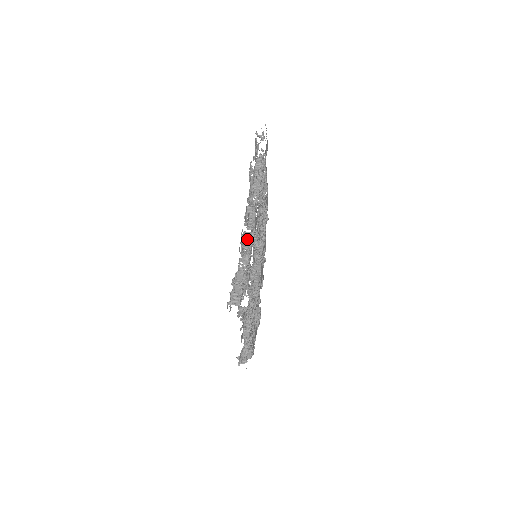
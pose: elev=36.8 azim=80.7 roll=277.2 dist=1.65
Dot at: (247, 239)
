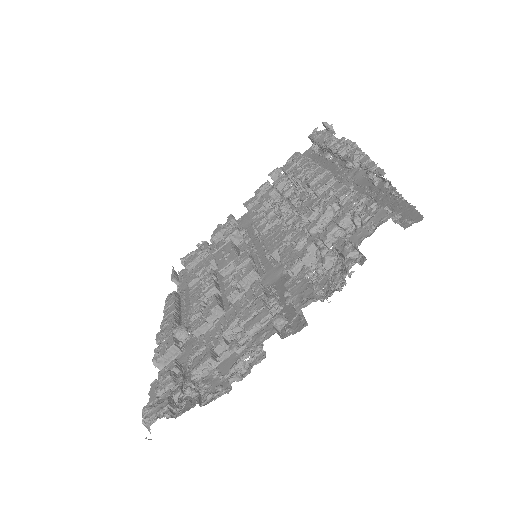
Dot at: (373, 176)
